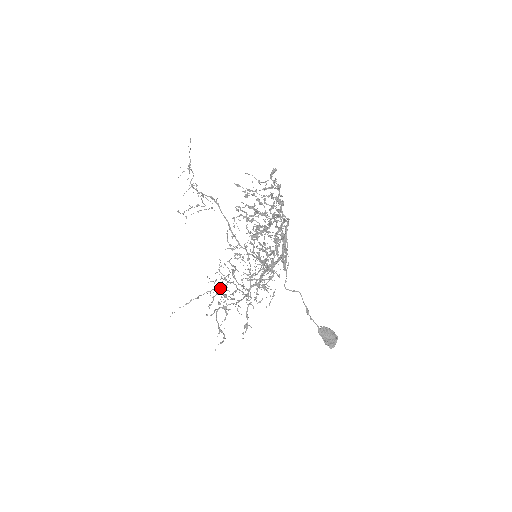
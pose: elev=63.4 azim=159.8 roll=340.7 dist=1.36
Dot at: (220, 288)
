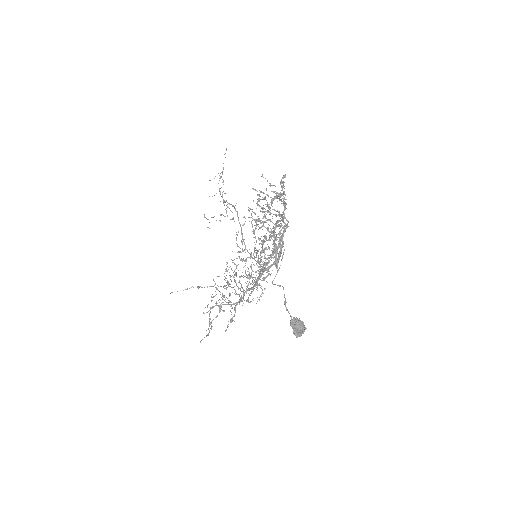
Dot at: occluded
